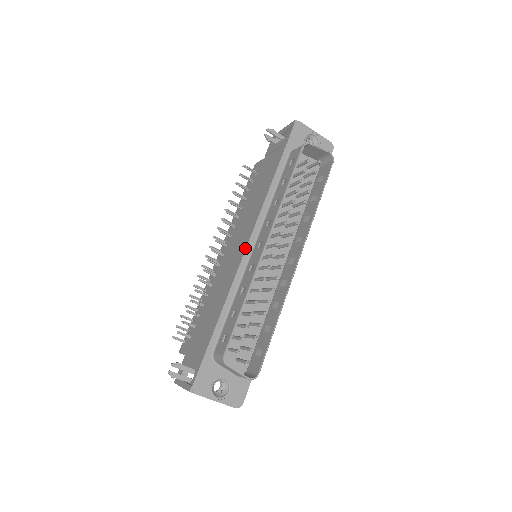
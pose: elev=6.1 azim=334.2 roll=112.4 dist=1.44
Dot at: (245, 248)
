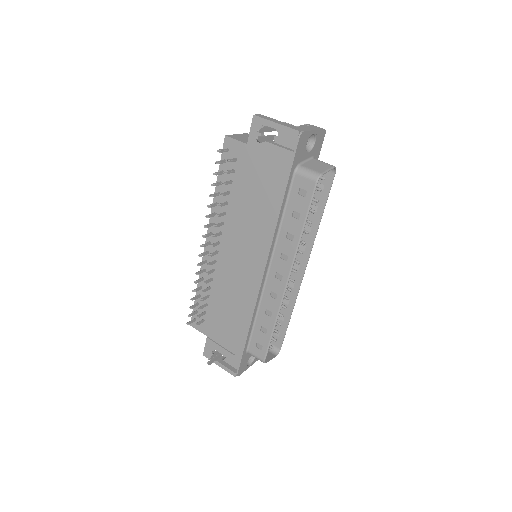
Dot at: (262, 277)
